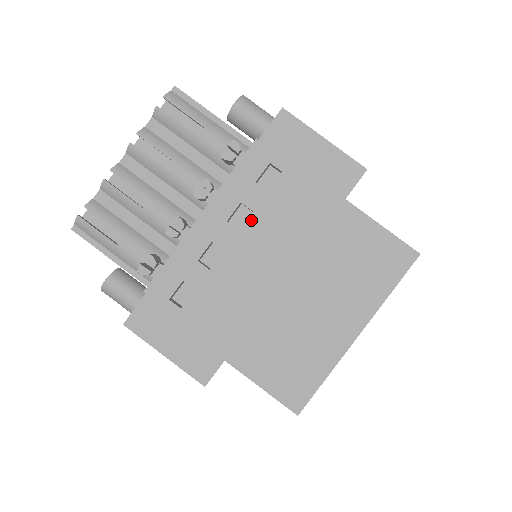
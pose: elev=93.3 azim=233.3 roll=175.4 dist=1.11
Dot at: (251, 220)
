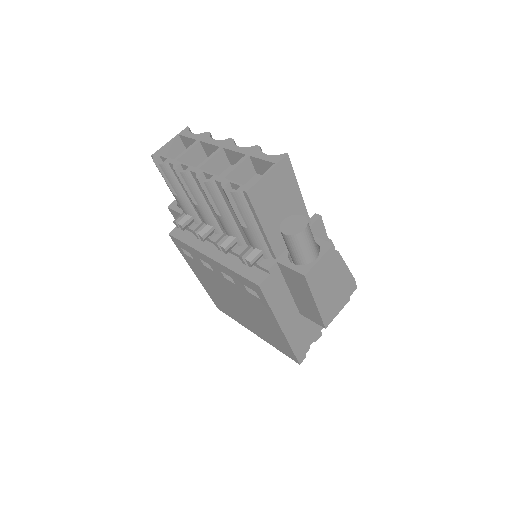
Dot at: (233, 284)
